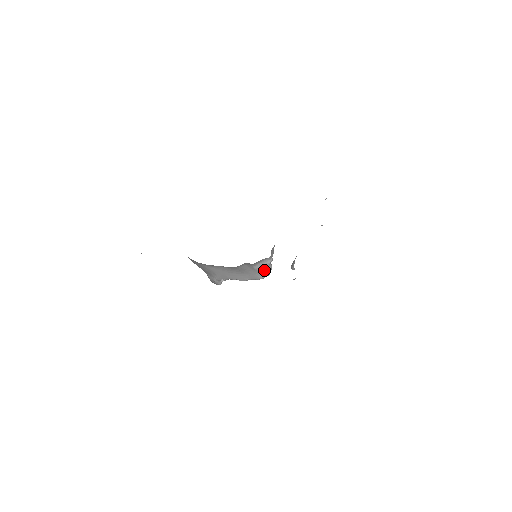
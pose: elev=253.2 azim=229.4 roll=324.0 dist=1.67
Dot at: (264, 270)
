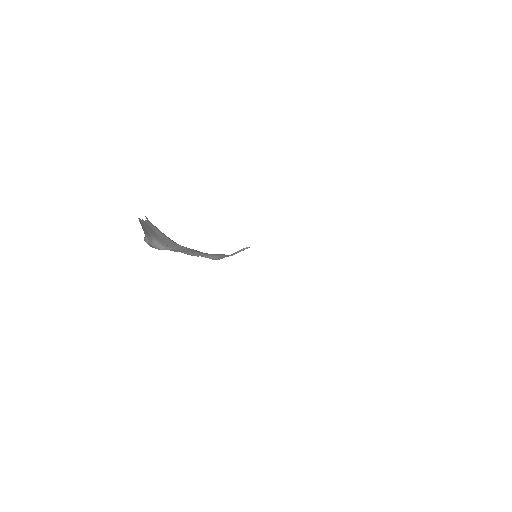
Dot at: occluded
